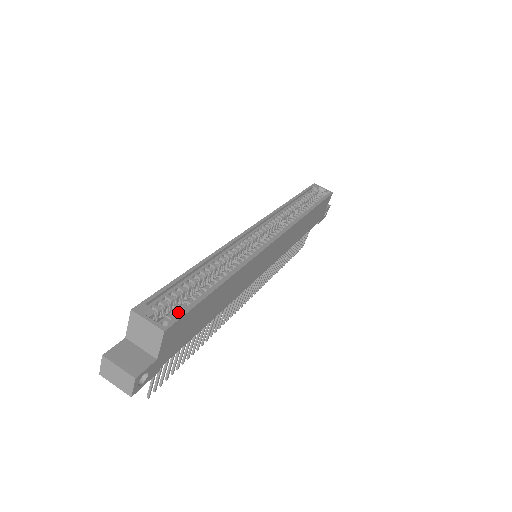
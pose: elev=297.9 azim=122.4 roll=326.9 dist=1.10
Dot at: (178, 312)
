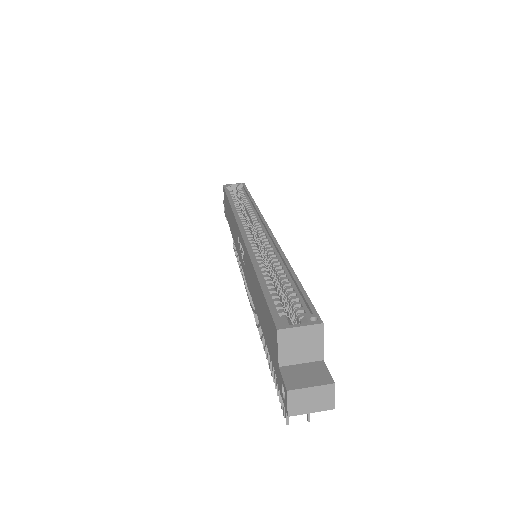
Dot at: (303, 309)
